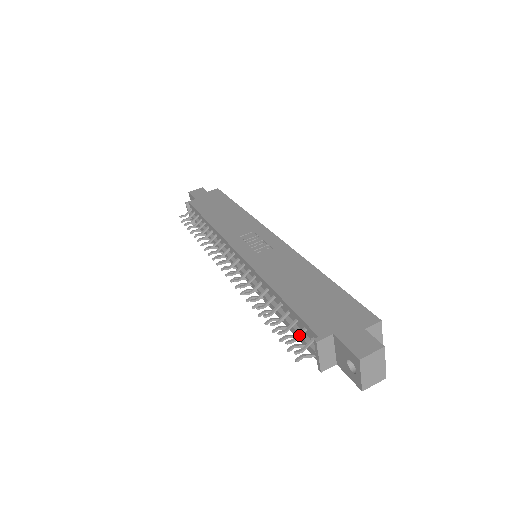
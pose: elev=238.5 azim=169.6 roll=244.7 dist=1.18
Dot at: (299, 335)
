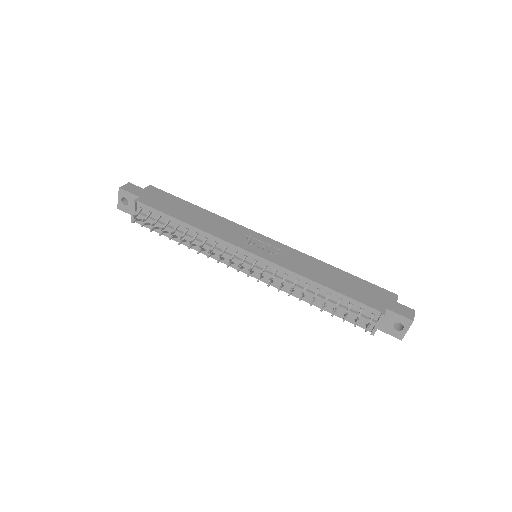
Dot at: (361, 314)
